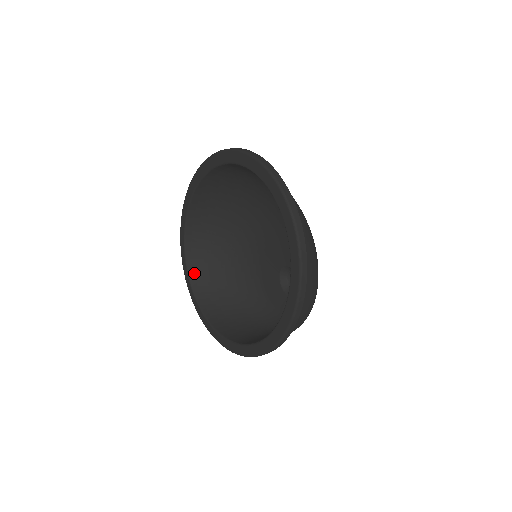
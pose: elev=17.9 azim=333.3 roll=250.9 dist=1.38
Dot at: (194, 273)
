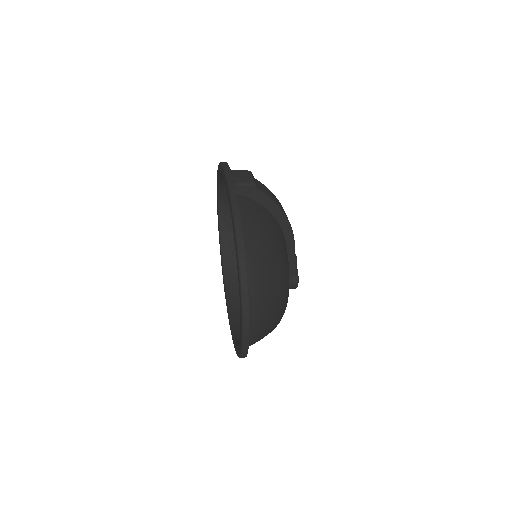
Dot at: (223, 202)
